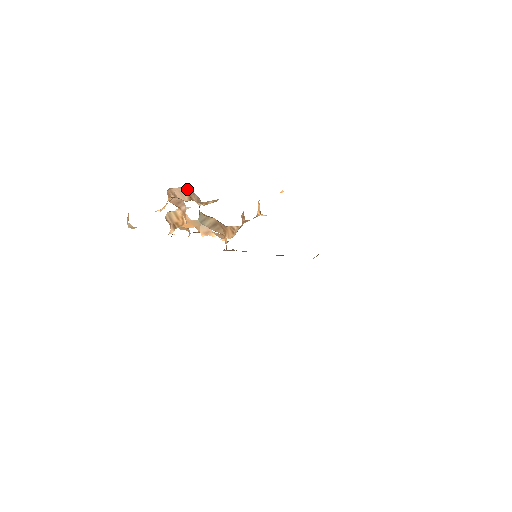
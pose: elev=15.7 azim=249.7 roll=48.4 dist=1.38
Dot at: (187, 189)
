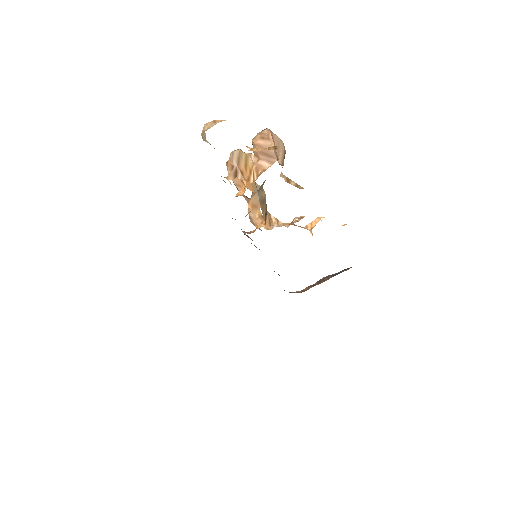
Dot at: (284, 147)
